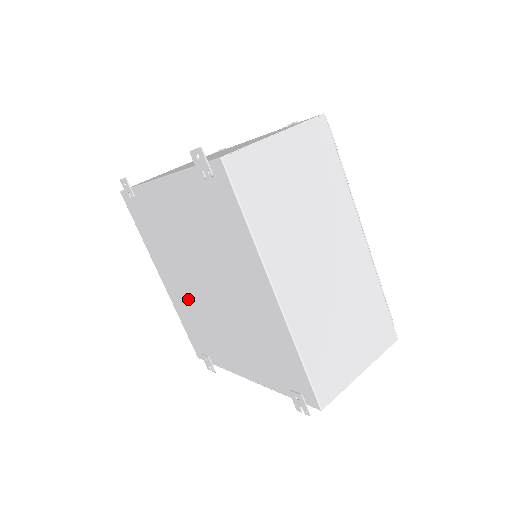
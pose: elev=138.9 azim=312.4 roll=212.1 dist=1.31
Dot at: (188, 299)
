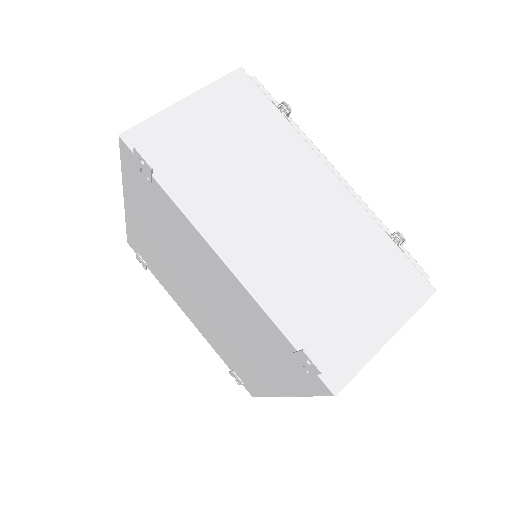
Dot at: (159, 255)
